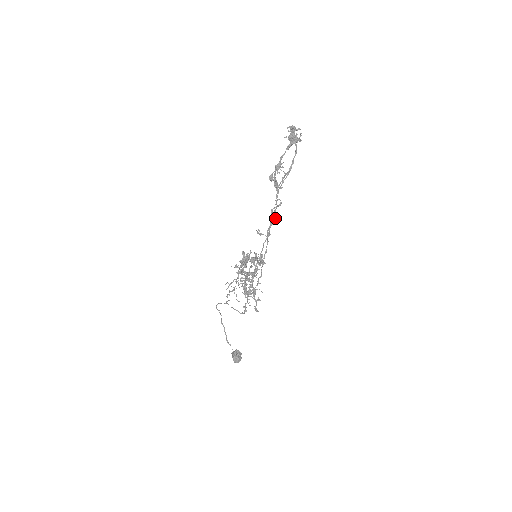
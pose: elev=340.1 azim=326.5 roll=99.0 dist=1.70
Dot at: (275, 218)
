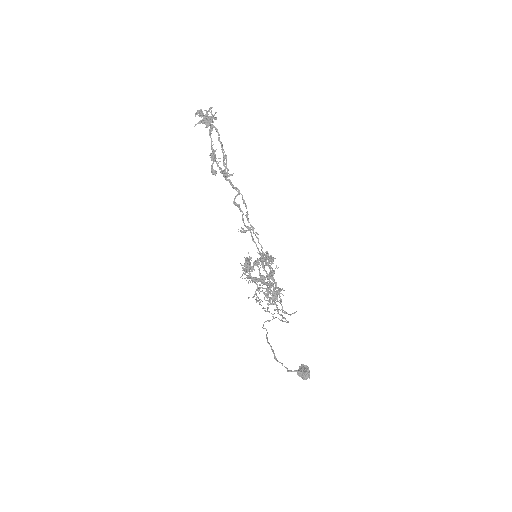
Dot at: (239, 208)
